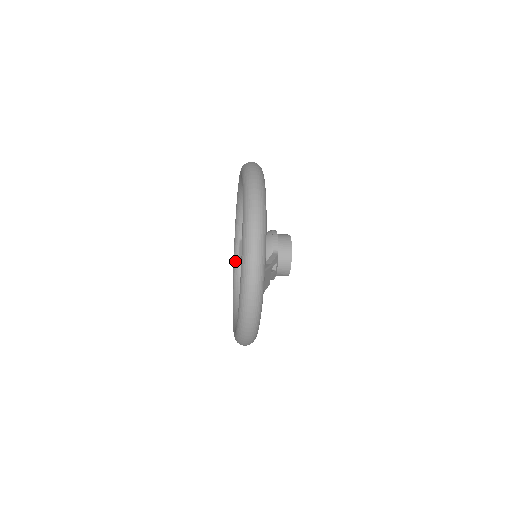
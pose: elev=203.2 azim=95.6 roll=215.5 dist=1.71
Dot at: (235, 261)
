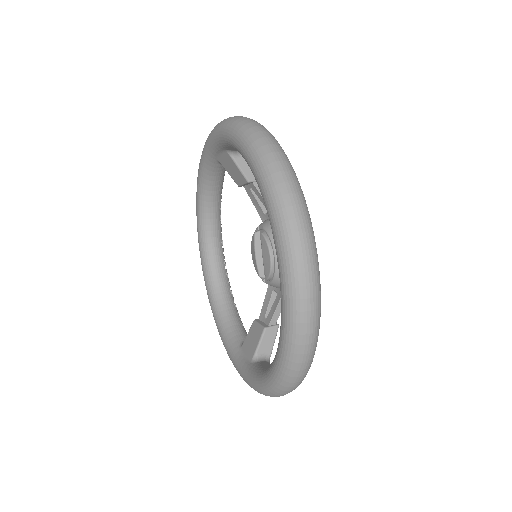
Dot at: (209, 157)
